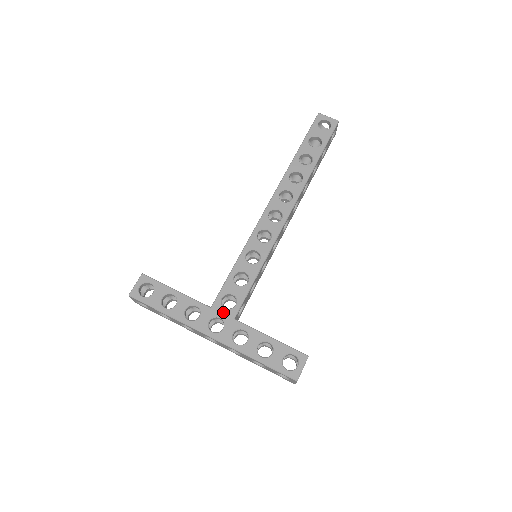
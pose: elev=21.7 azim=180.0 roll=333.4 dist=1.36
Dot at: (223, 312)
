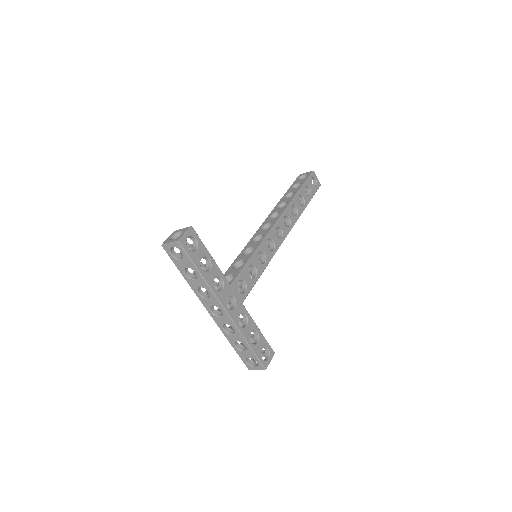
Dot at: (237, 294)
